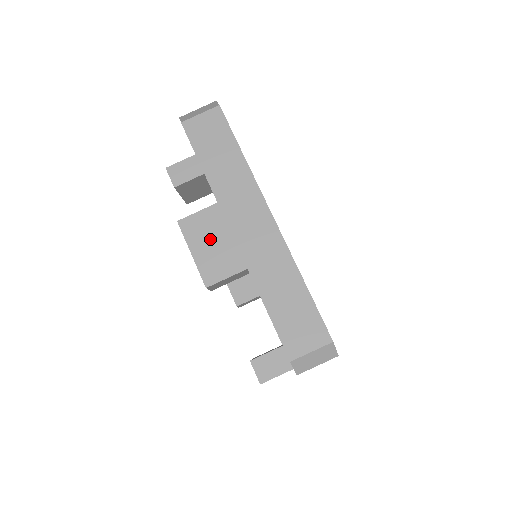
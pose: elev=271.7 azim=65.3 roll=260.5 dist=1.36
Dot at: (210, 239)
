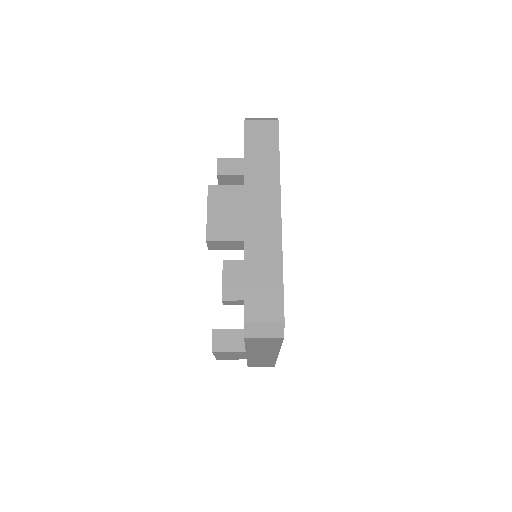
Dot at: (226, 208)
